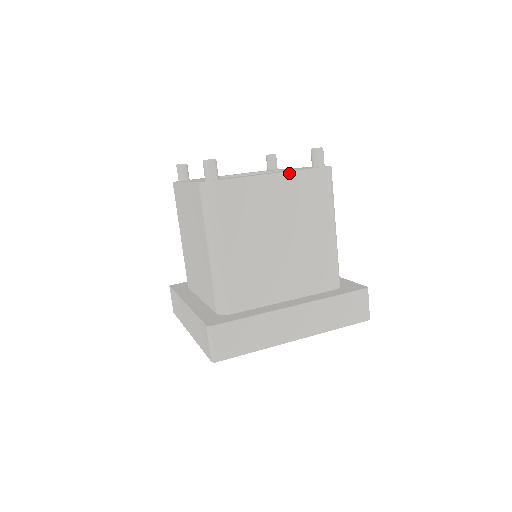
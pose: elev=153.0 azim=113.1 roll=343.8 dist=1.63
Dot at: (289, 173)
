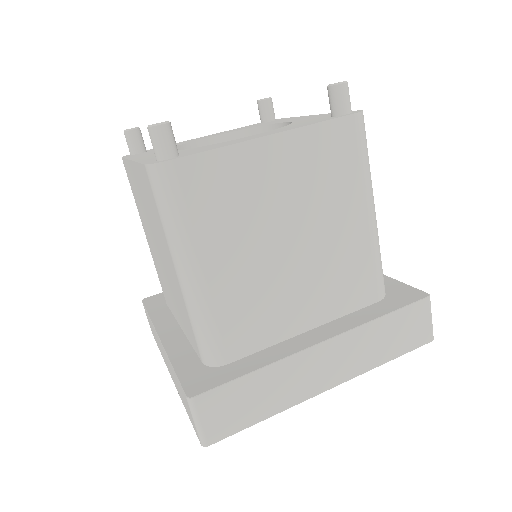
Dot at: (296, 131)
